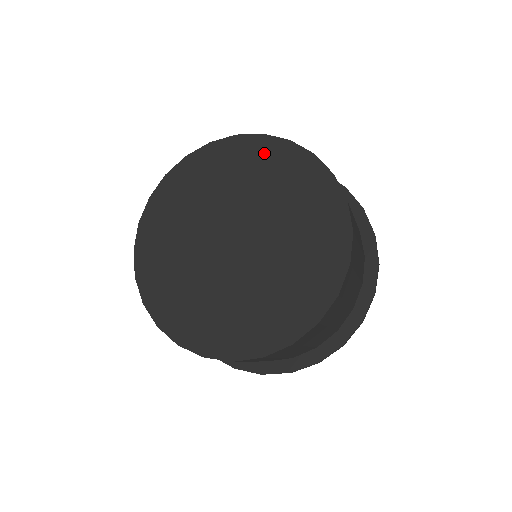
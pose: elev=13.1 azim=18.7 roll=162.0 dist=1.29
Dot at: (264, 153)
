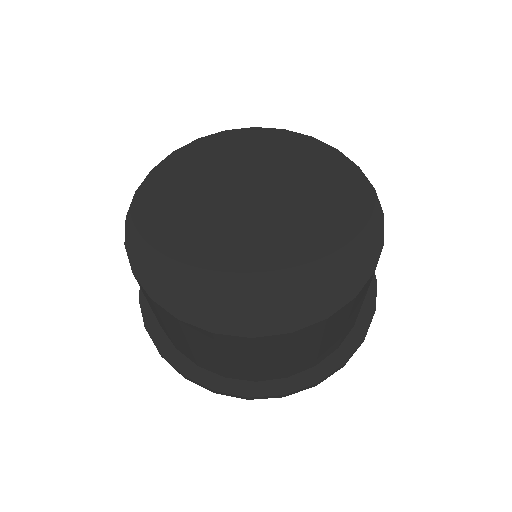
Dot at: (191, 159)
